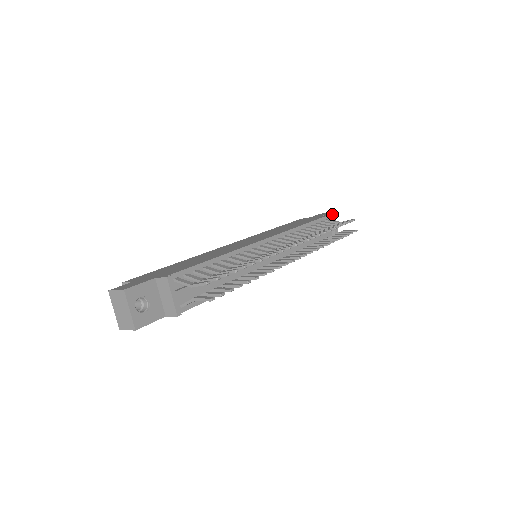
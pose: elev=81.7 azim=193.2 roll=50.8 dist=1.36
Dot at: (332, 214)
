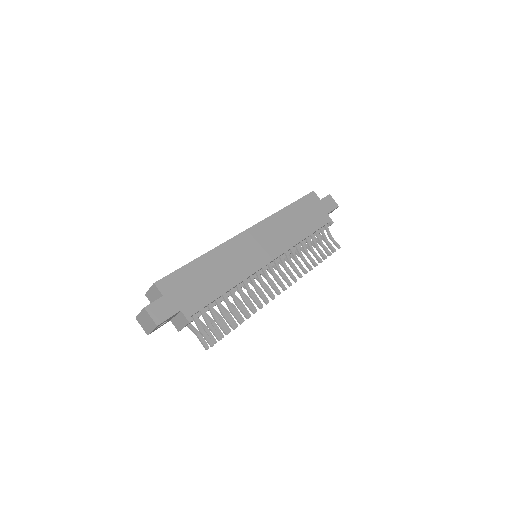
Dot at: occluded
